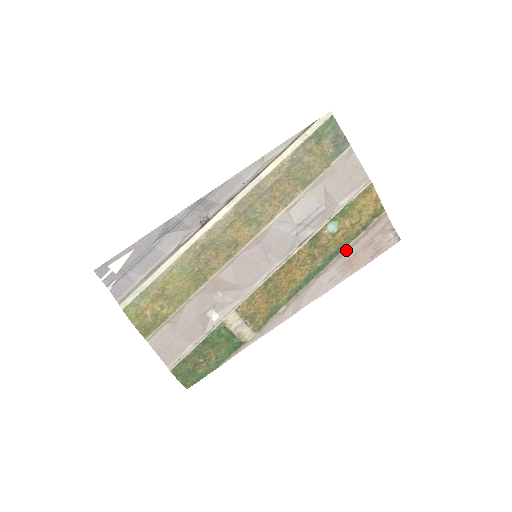
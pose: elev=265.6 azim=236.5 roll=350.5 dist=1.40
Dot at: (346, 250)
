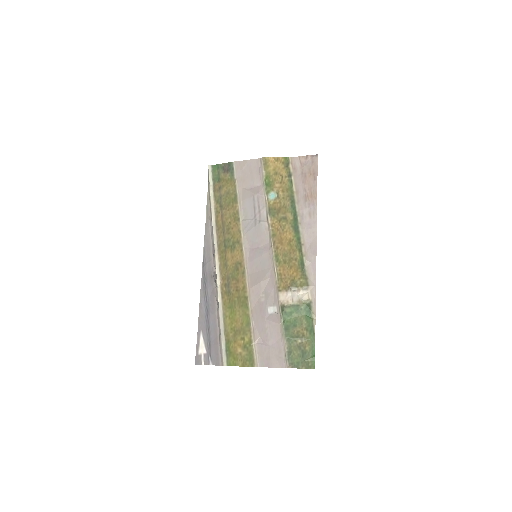
Dot at: (297, 195)
